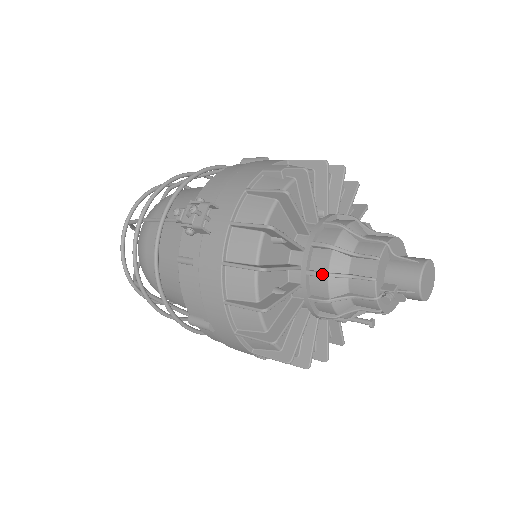
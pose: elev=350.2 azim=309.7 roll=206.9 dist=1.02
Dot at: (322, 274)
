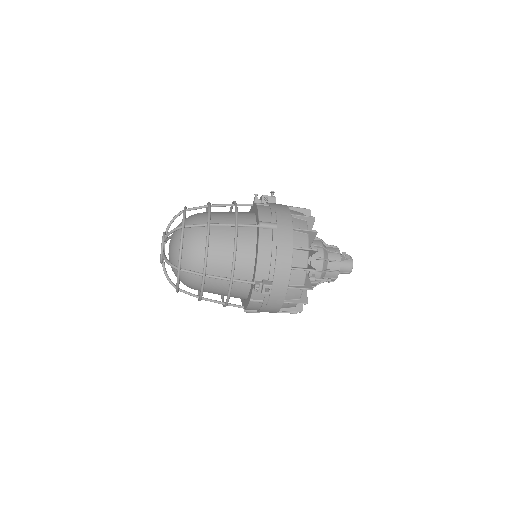
Dot at: (319, 238)
